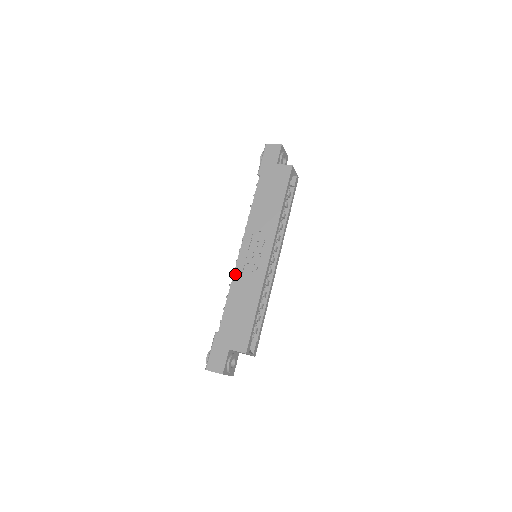
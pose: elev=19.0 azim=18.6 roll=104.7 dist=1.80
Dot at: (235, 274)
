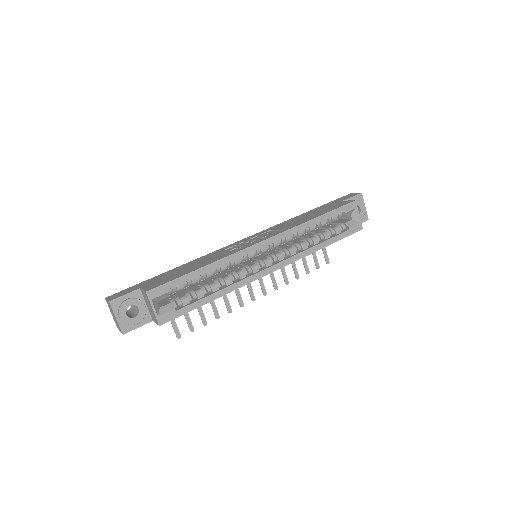
Dot at: (219, 250)
